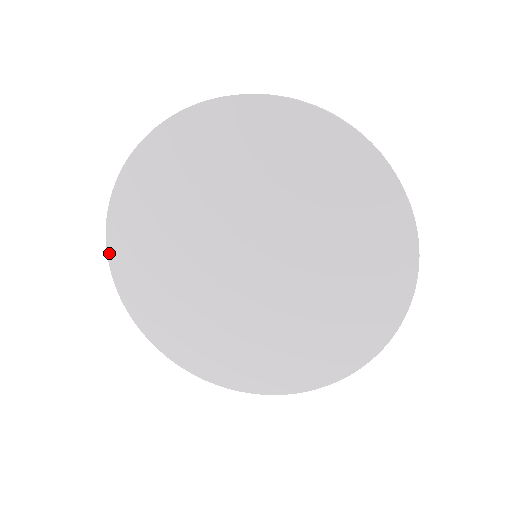
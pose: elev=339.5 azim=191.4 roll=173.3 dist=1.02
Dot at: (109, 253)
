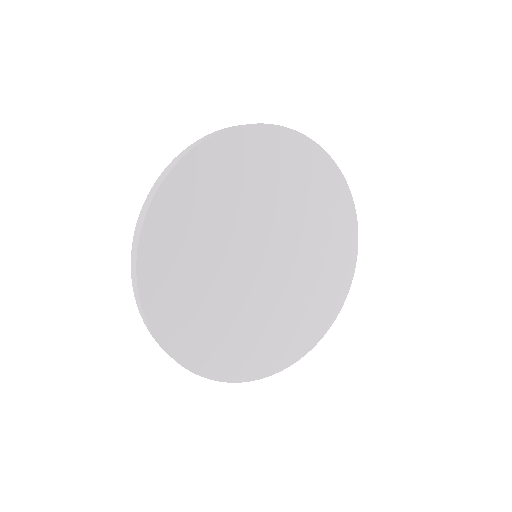
Dot at: (161, 189)
